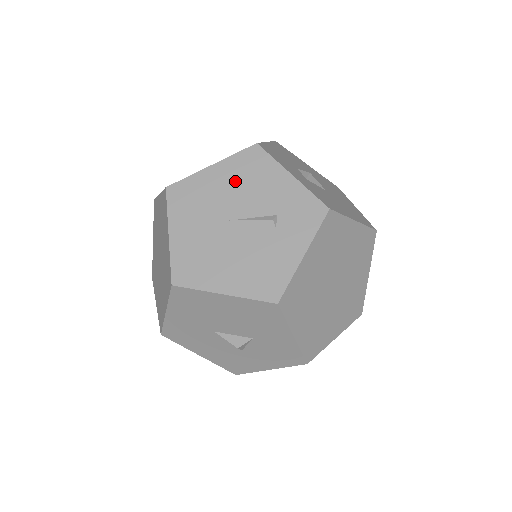
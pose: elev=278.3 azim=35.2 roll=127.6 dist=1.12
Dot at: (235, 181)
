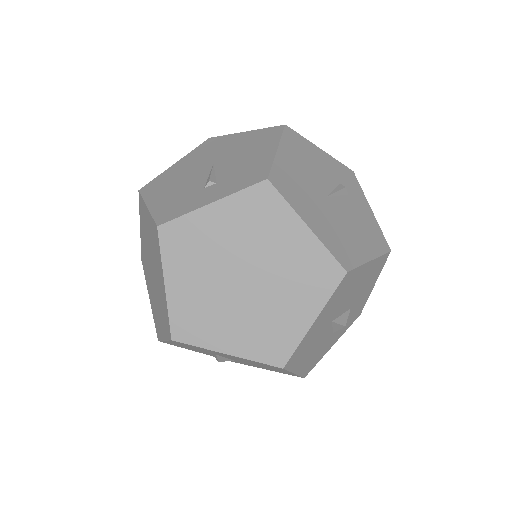
Dot at: (301, 161)
